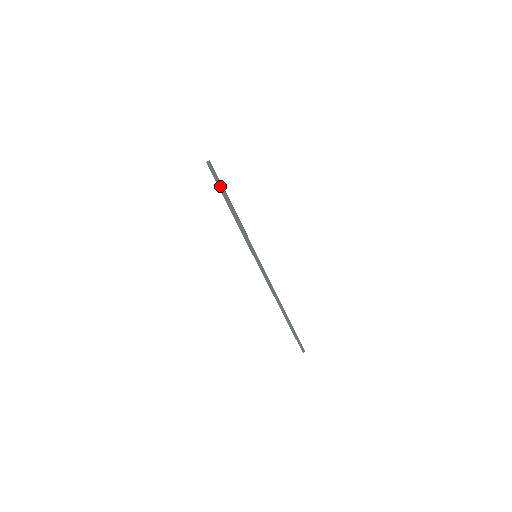
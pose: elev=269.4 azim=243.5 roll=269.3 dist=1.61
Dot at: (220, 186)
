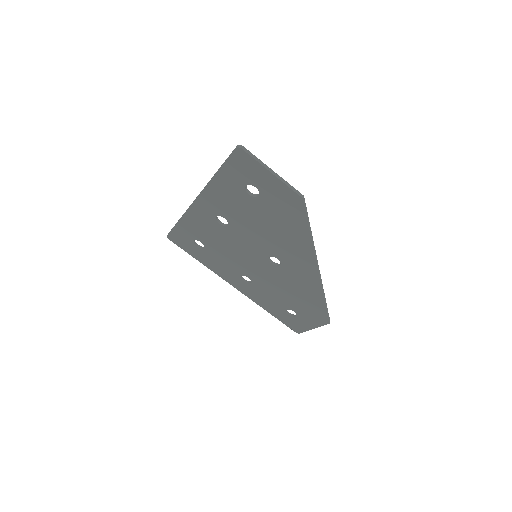
Dot at: (260, 162)
